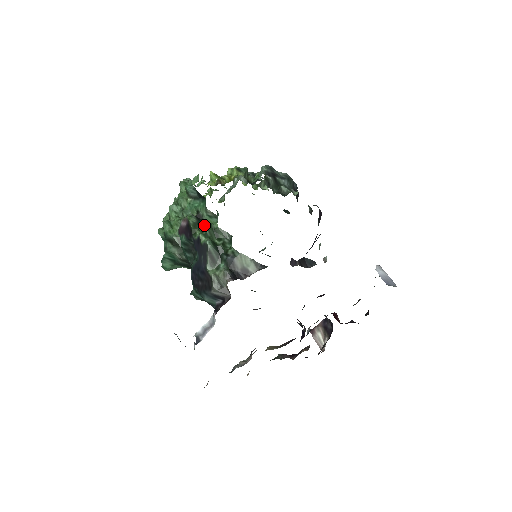
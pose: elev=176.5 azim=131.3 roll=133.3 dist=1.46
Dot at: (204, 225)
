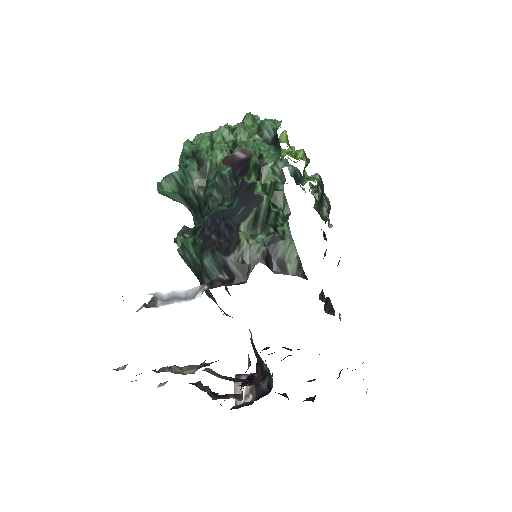
Dot at: (259, 176)
